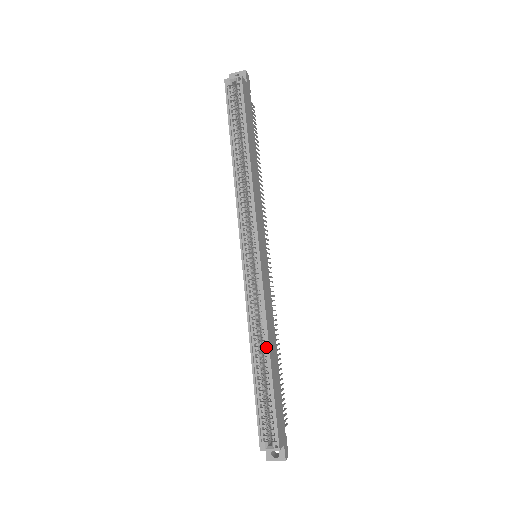
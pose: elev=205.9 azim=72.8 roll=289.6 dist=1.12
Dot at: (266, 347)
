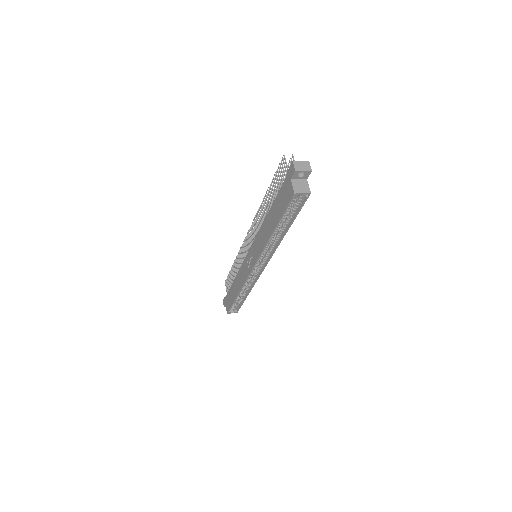
Dot at: (248, 291)
